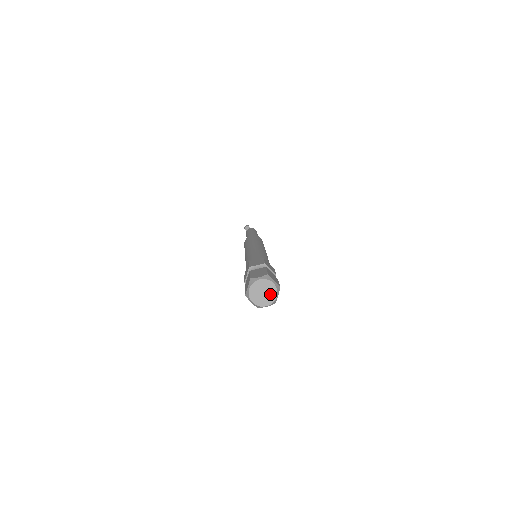
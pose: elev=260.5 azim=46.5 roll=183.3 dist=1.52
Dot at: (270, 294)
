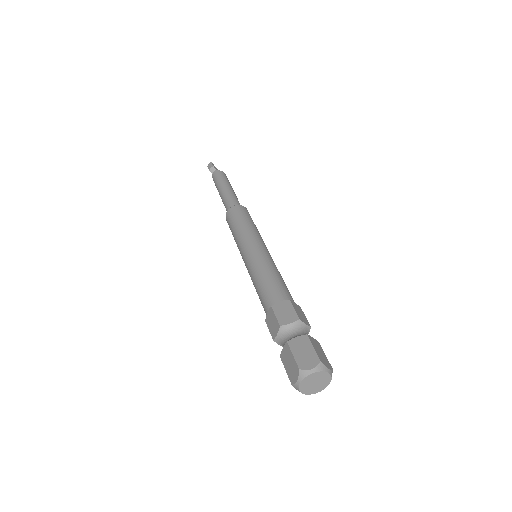
Dot at: (323, 382)
